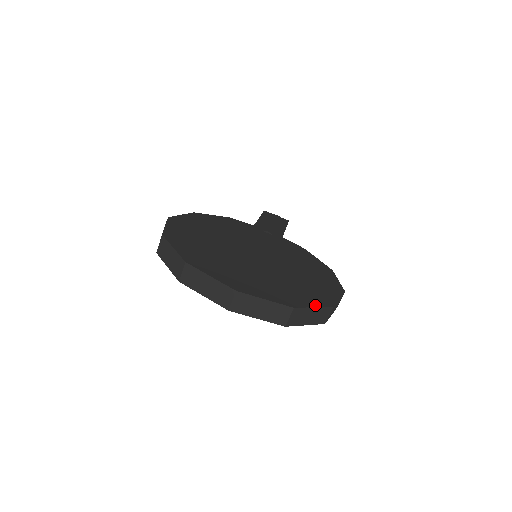
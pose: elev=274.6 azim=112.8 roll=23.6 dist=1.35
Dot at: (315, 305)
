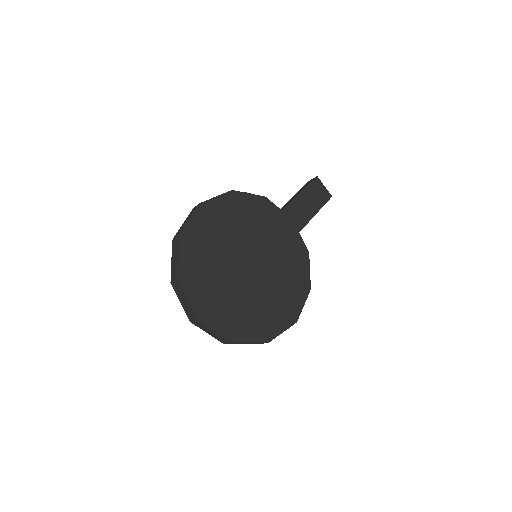
Dot at: (253, 340)
